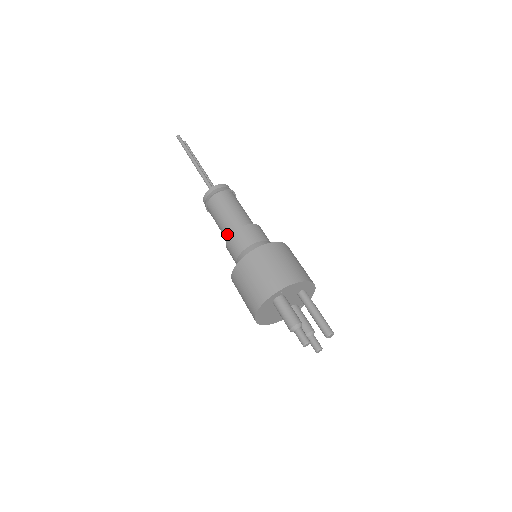
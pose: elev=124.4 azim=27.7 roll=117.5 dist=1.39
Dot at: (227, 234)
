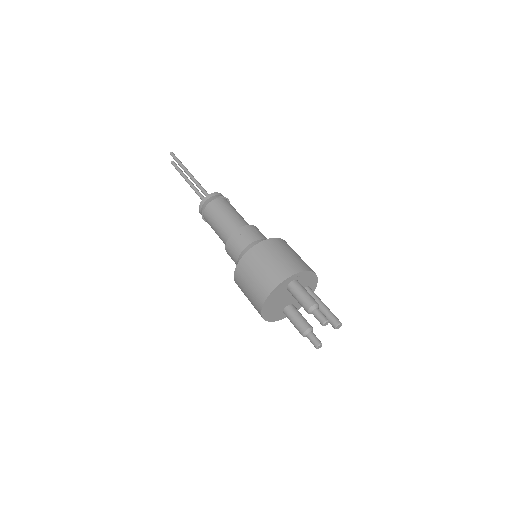
Dot at: (230, 230)
